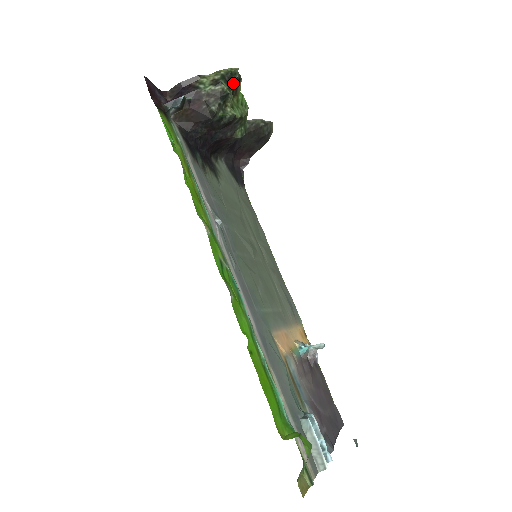
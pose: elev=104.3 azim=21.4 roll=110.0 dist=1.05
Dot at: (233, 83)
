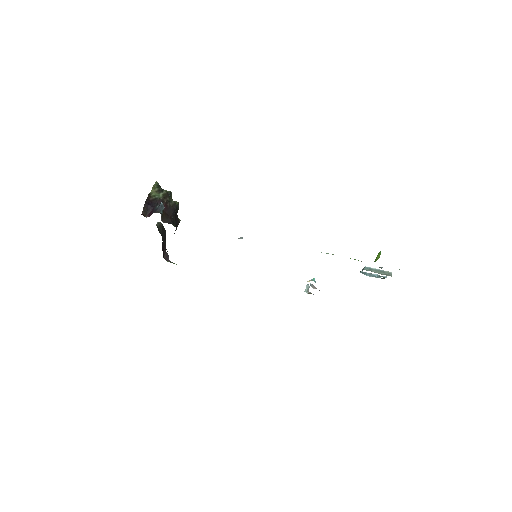
Dot at: occluded
